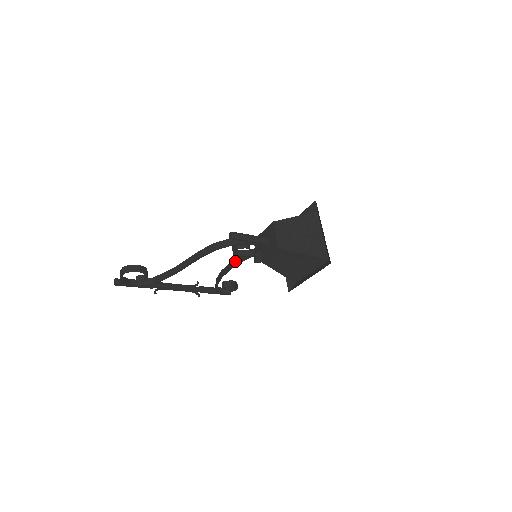
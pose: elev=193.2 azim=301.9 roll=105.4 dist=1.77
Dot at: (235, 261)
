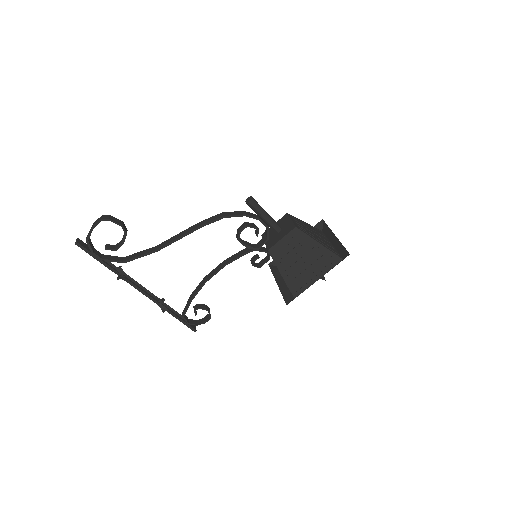
Dot at: (230, 258)
